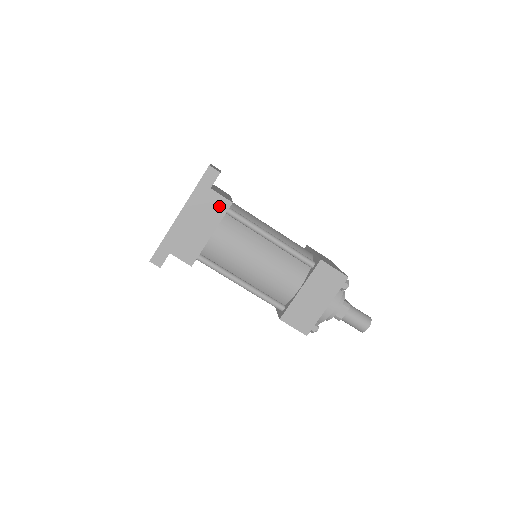
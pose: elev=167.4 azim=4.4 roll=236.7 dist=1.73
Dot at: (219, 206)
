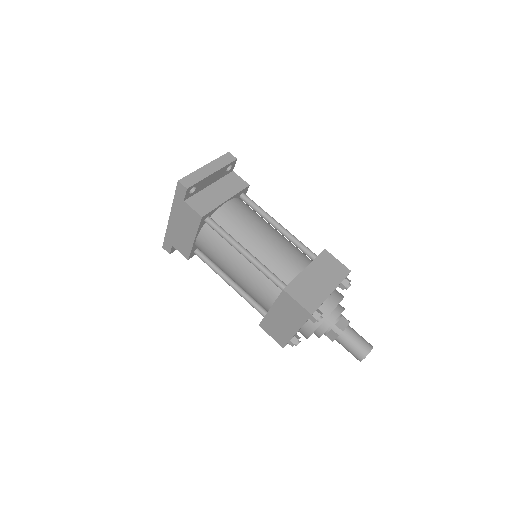
Dot at: (193, 217)
